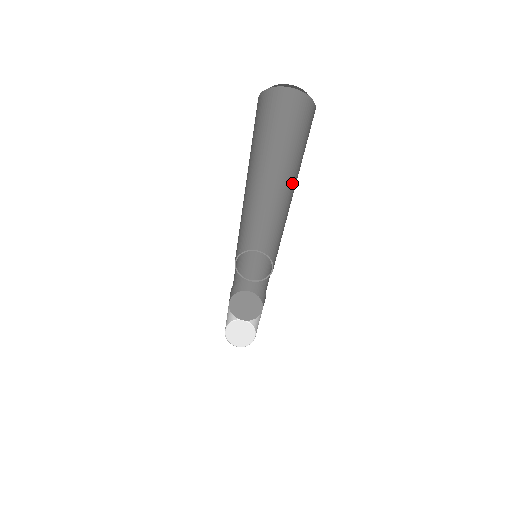
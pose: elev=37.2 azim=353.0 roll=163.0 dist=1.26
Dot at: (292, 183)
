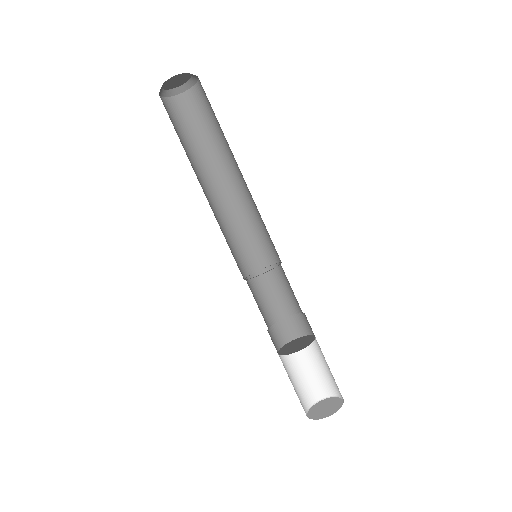
Dot at: (233, 155)
